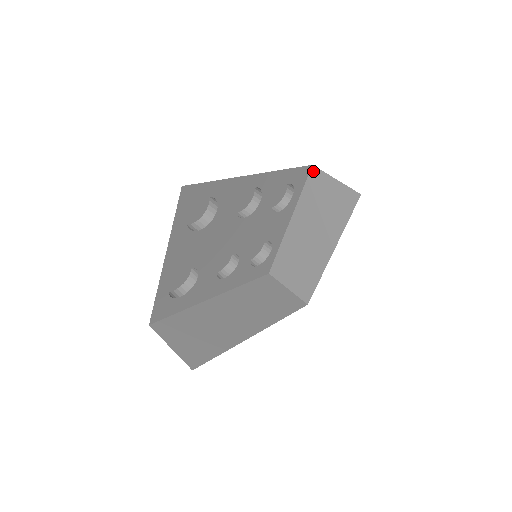
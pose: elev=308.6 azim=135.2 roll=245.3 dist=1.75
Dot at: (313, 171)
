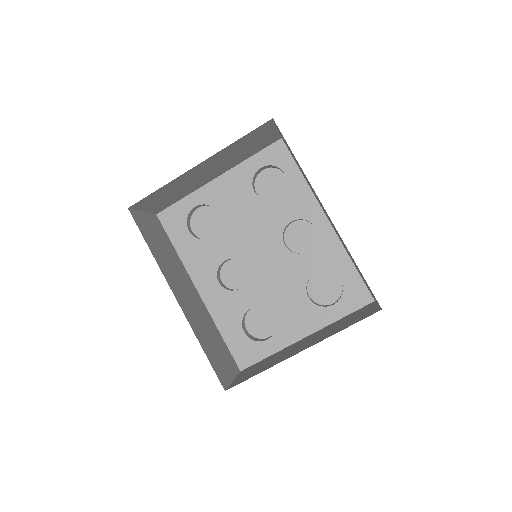
Dot at: (370, 304)
